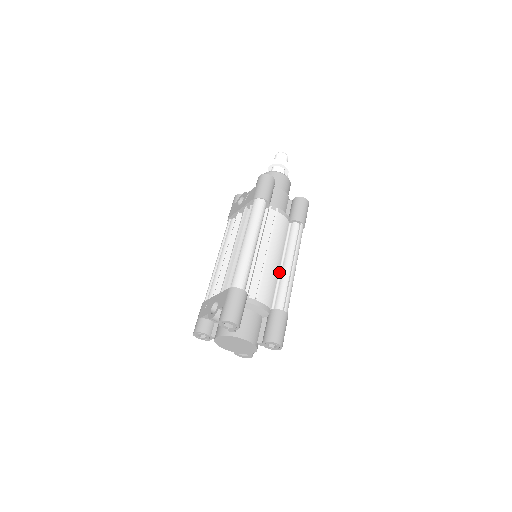
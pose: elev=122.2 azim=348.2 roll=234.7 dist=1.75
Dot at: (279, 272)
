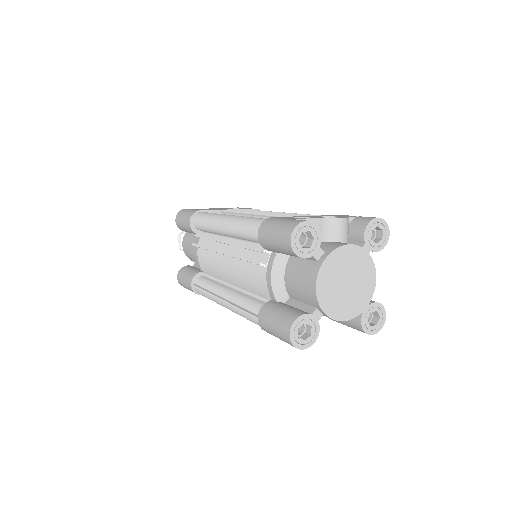
Dot at: occluded
